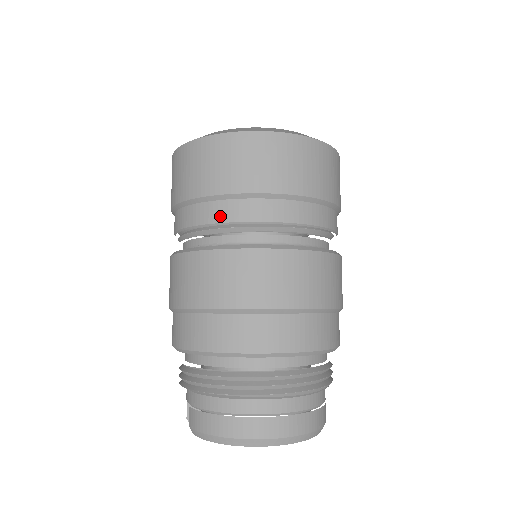
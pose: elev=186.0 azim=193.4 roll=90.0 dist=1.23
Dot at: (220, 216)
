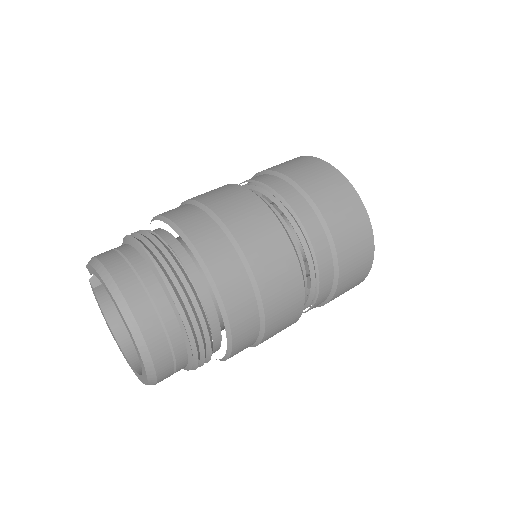
Dot at: (265, 180)
